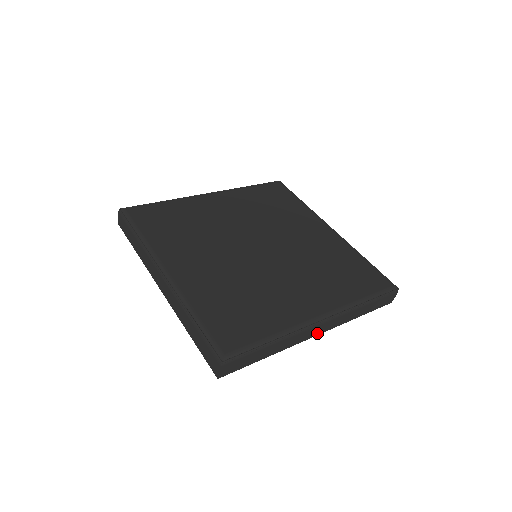
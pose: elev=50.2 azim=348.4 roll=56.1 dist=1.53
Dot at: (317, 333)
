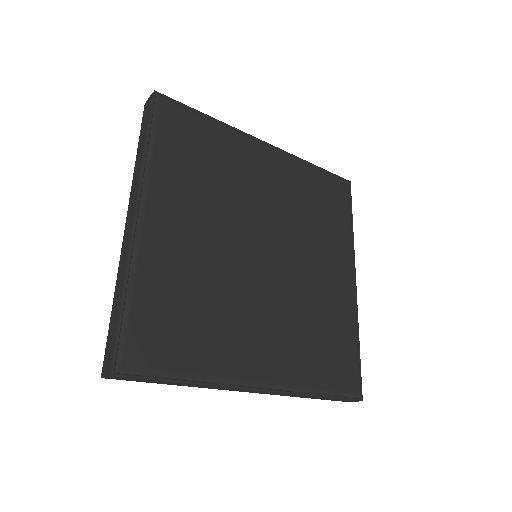
Dot at: (245, 391)
